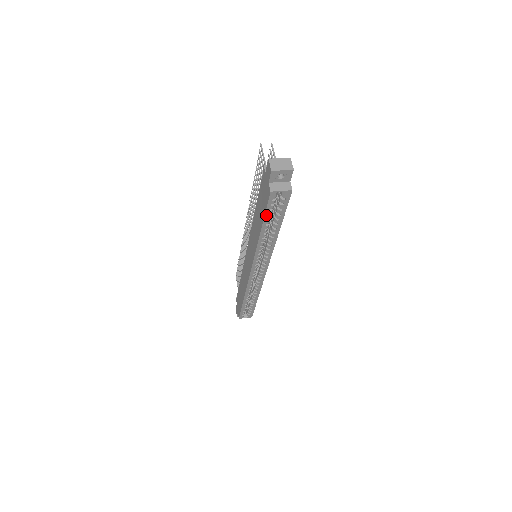
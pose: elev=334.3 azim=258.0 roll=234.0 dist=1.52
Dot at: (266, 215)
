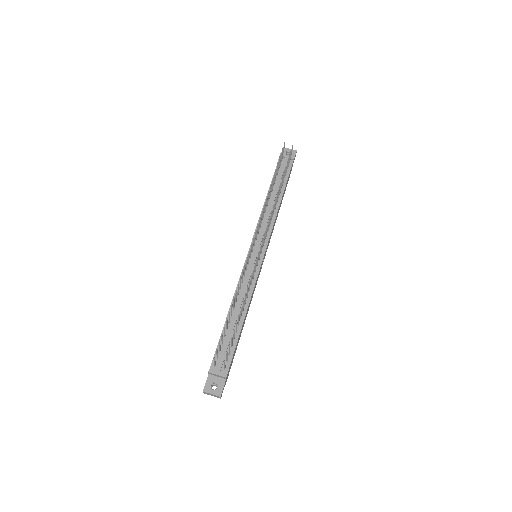
Dot at: occluded
